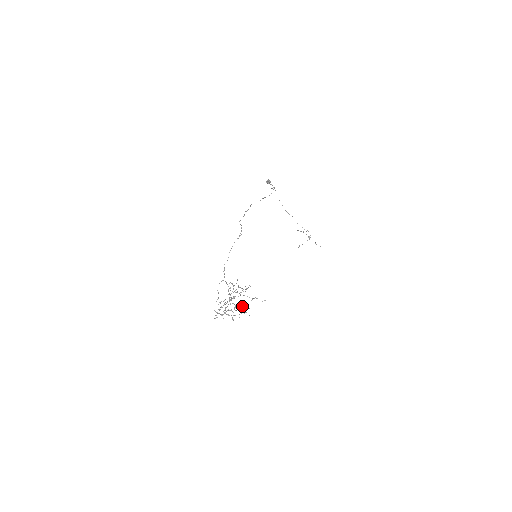
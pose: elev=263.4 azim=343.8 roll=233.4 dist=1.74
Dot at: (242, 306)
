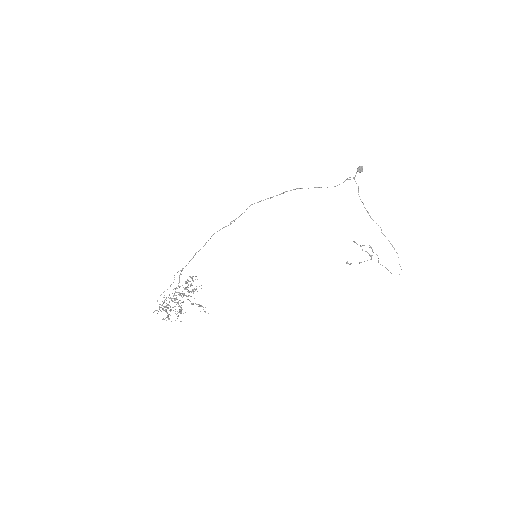
Dot at: (181, 308)
